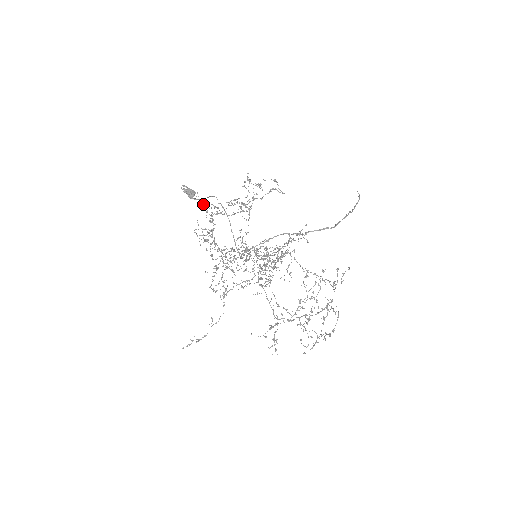
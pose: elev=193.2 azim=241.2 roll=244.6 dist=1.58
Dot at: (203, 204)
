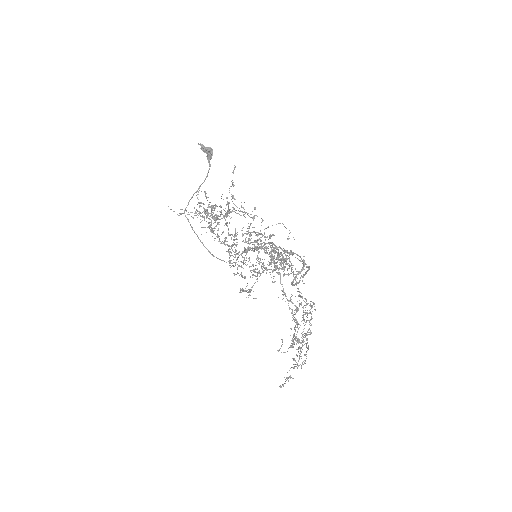
Dot at: (181, 214)
